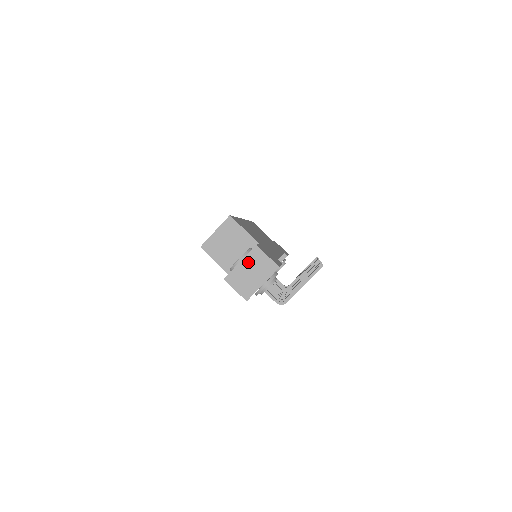
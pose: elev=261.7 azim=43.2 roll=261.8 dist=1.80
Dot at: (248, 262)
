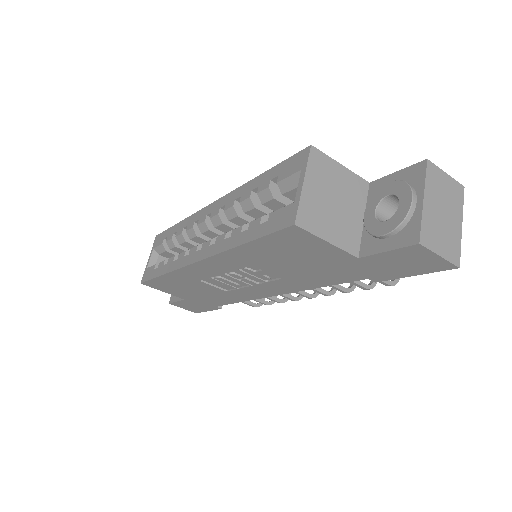
Dot at: (432, 195)
